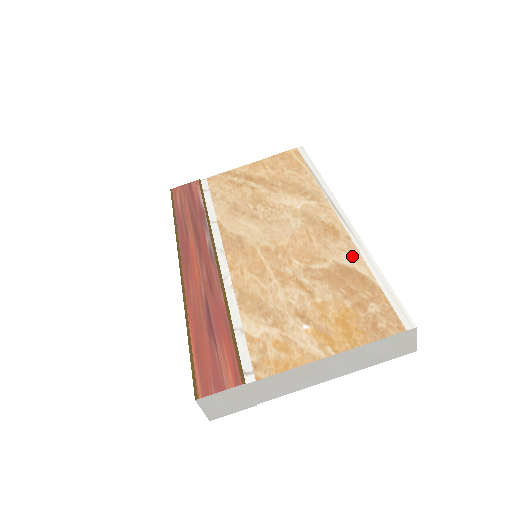
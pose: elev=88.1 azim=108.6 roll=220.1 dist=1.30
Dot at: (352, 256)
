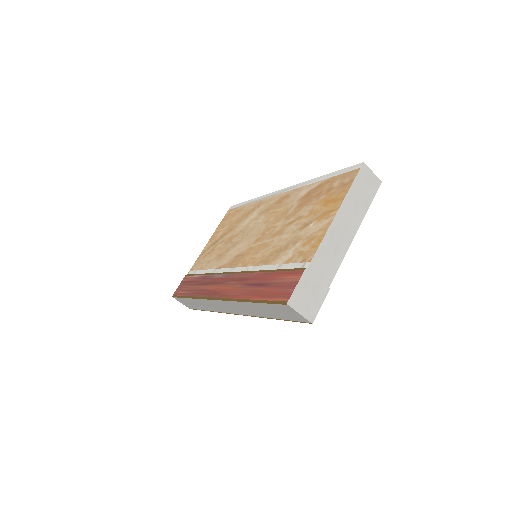
Dot at: (304, 190)
